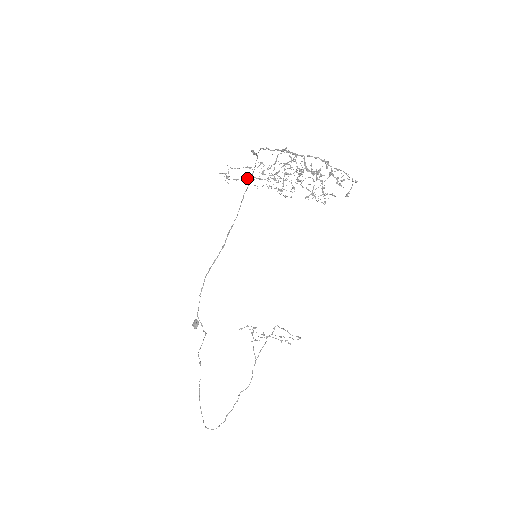
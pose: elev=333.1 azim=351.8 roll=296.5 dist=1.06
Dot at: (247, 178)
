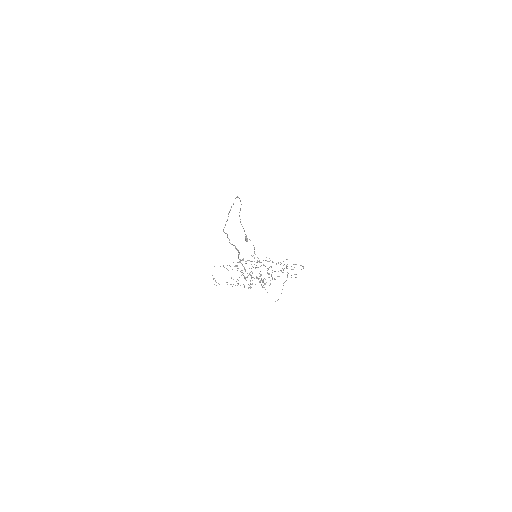
Dot at: occluded
